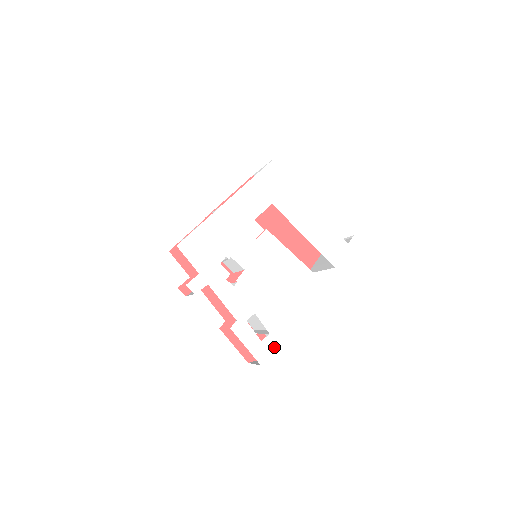
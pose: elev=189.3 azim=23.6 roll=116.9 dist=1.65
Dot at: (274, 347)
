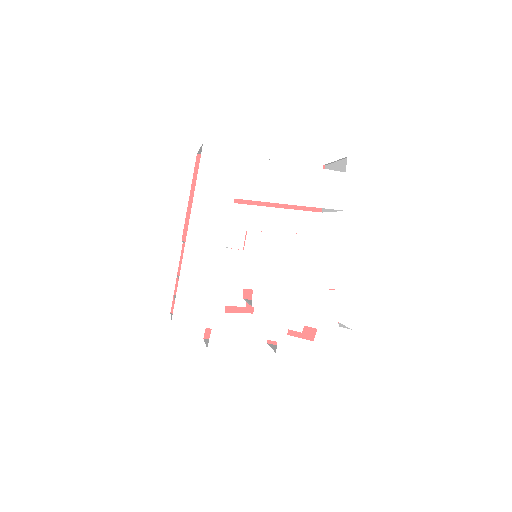
Dot at: (329, 337)
